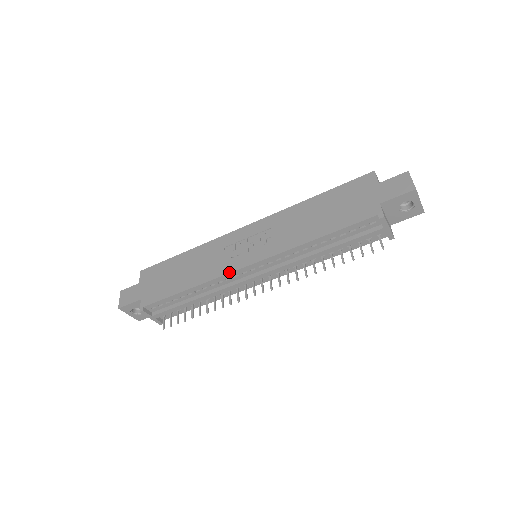
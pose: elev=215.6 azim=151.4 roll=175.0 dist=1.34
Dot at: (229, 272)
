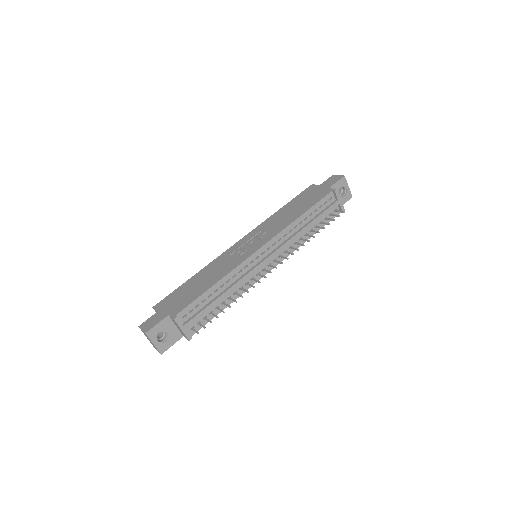
Dot at: (246, 258)
